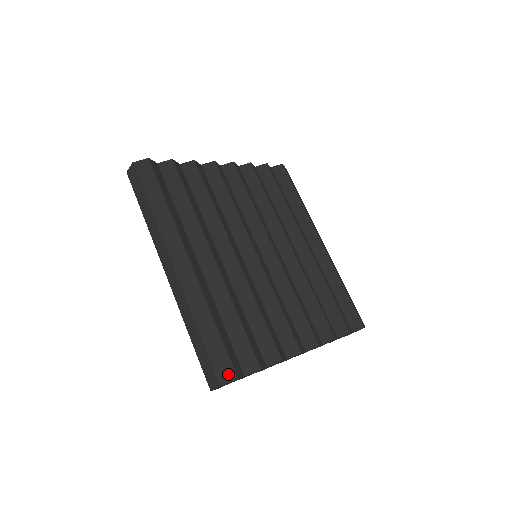
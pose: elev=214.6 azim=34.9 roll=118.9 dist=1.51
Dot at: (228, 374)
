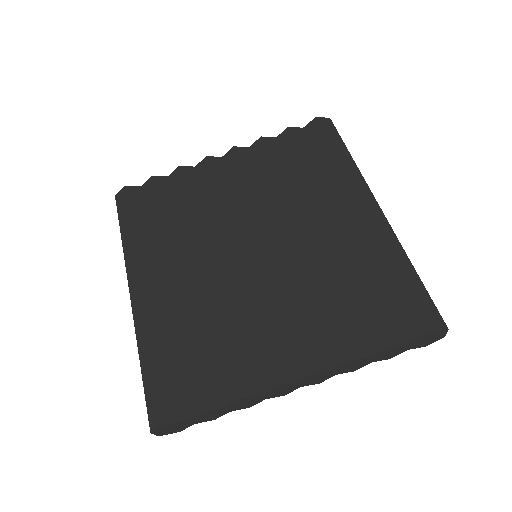
Dot at: (157, 419)
